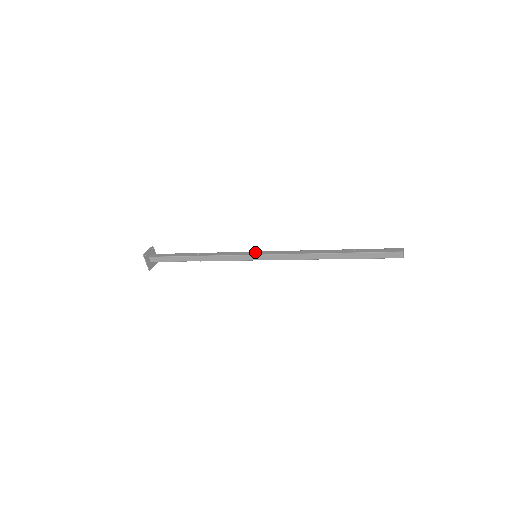
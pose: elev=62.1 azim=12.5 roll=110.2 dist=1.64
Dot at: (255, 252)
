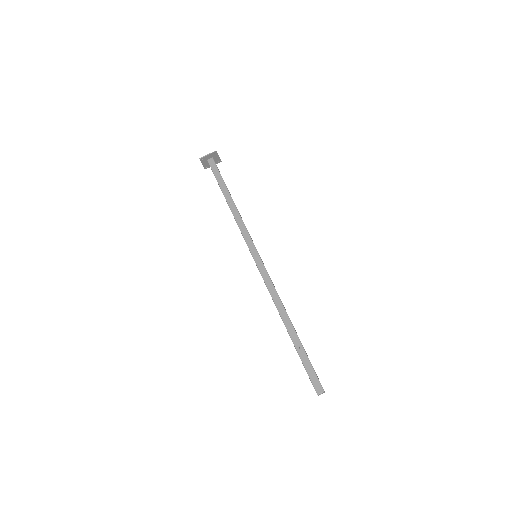
Dot at: (256, 253)
